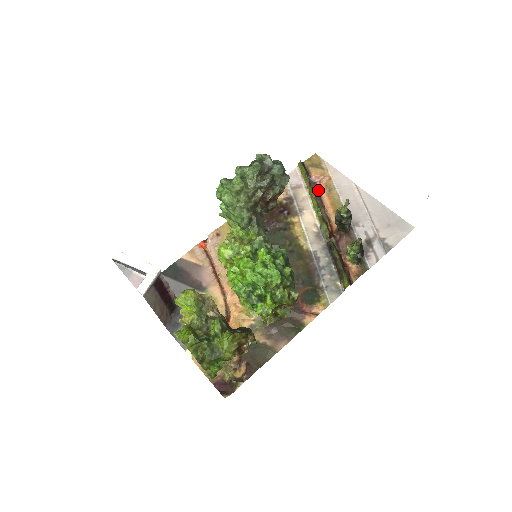
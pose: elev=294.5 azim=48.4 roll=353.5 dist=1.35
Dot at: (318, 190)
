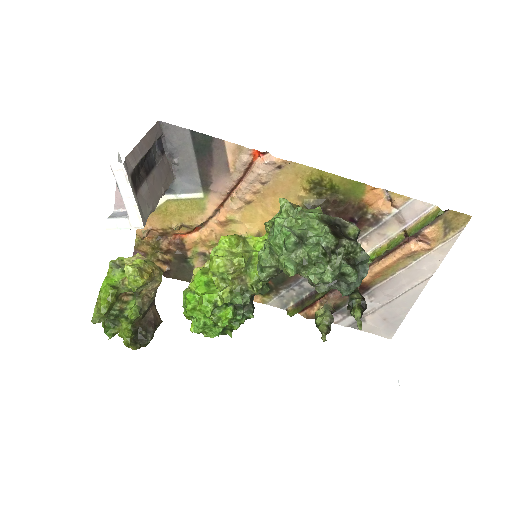
Dot at: (406, 243)
